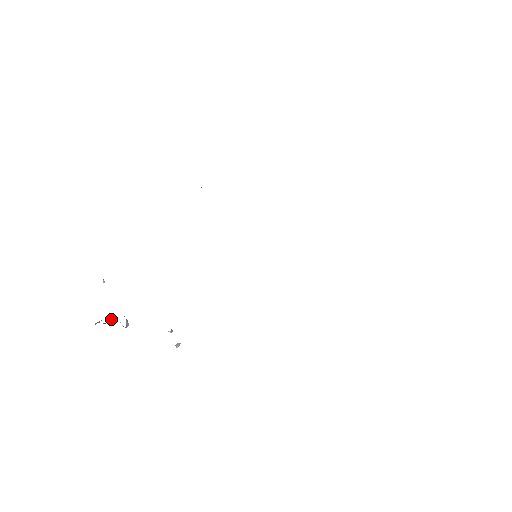
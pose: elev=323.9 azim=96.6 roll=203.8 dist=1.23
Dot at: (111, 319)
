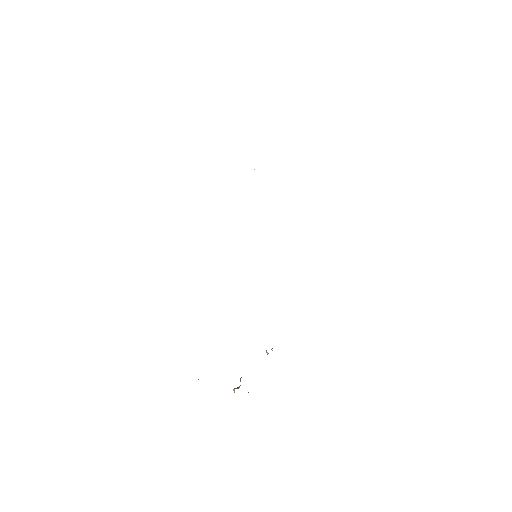
Dot at: occluded
